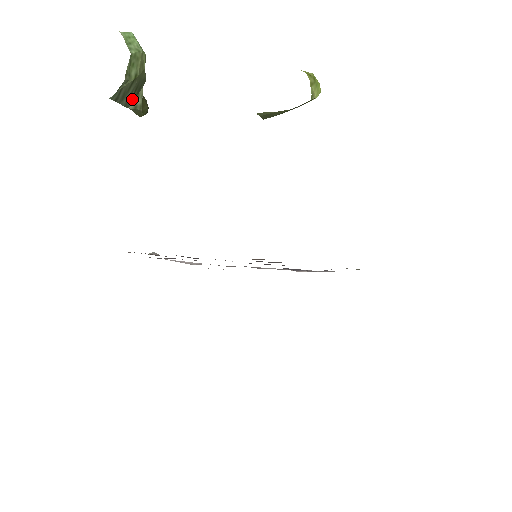
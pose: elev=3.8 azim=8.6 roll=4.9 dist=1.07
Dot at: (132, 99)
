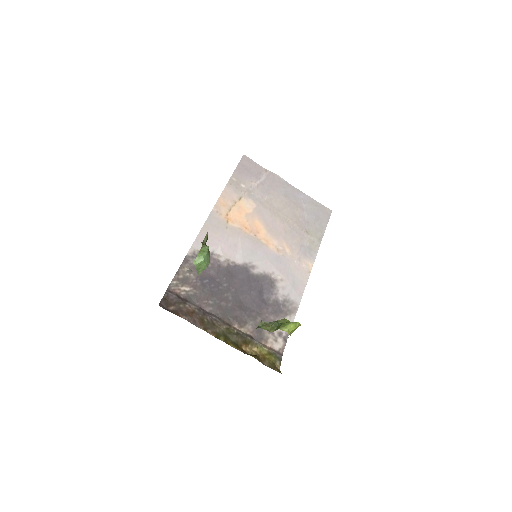
Dot at: occluded
